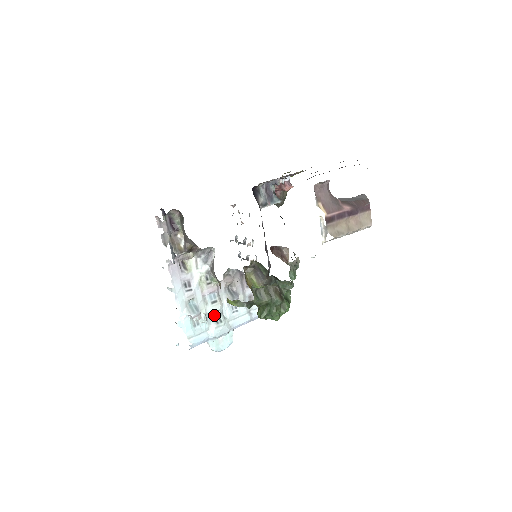
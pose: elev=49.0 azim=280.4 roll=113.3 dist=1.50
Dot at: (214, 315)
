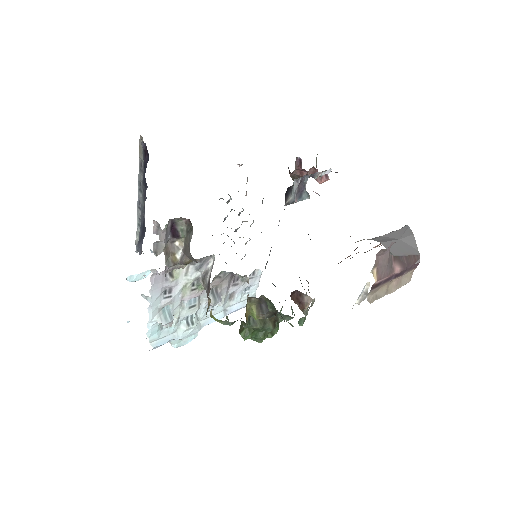
Dot at: (187, 317)
